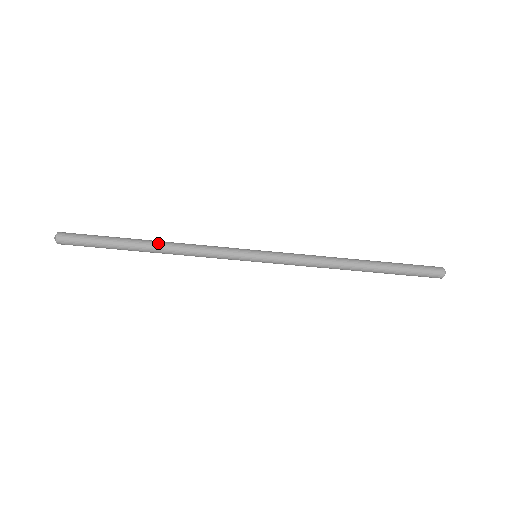
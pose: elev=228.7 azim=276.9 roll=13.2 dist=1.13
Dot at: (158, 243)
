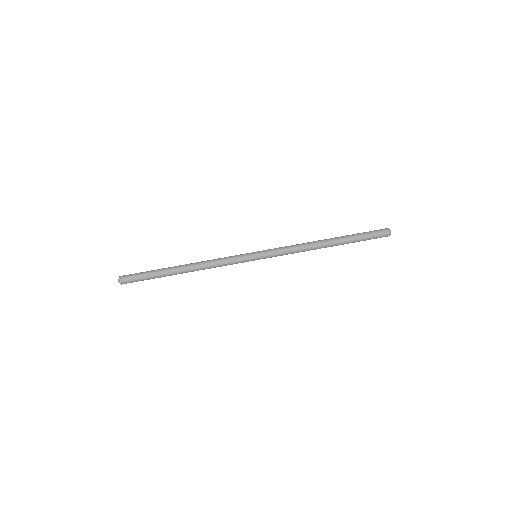
Dot at: (188, 264)
